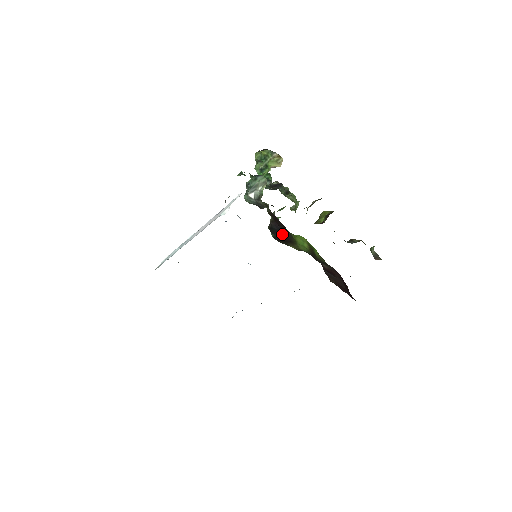
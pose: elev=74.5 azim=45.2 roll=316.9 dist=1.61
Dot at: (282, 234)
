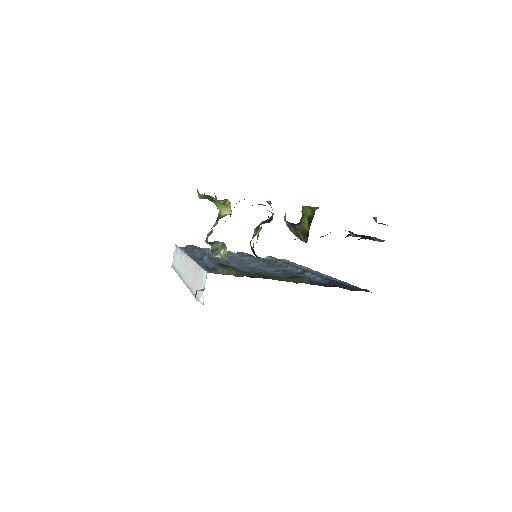
Dot at: occluded
